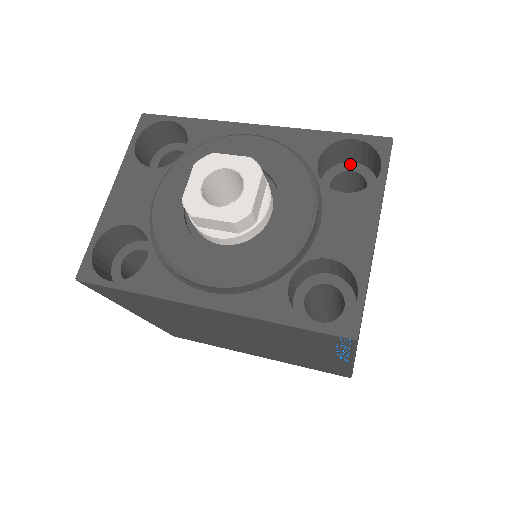
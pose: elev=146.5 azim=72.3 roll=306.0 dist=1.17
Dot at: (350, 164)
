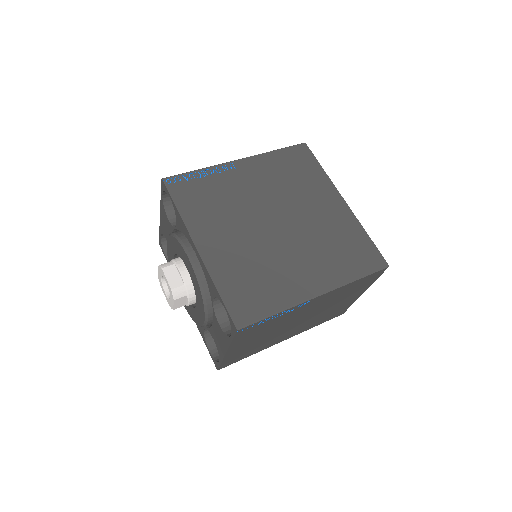
Dot at: occluded
